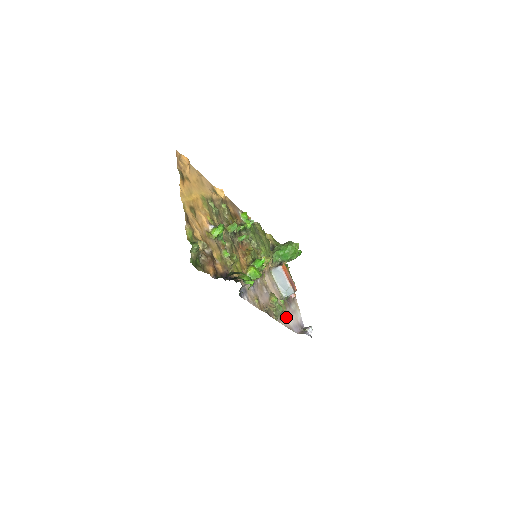
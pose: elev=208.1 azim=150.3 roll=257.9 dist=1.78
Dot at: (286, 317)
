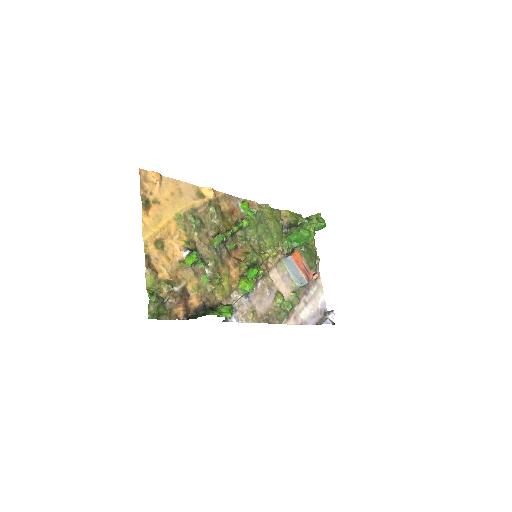
Dot at: (298, 311)
